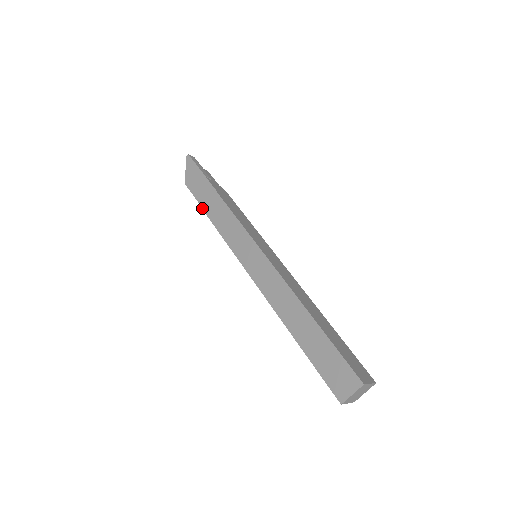
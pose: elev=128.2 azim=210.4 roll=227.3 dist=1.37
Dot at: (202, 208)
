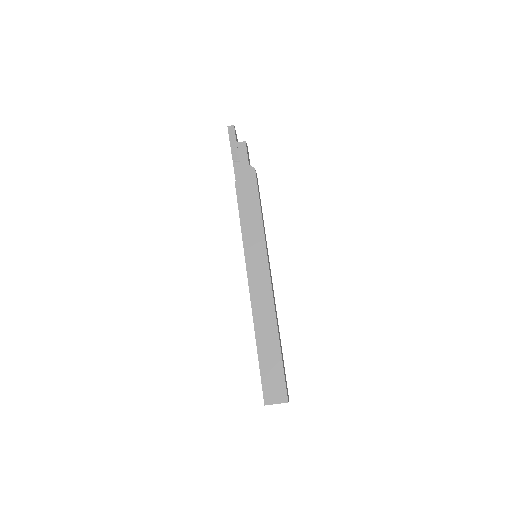
Dot at: occluded
